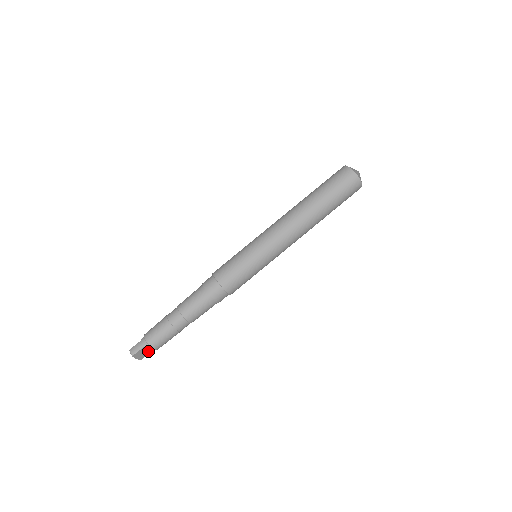
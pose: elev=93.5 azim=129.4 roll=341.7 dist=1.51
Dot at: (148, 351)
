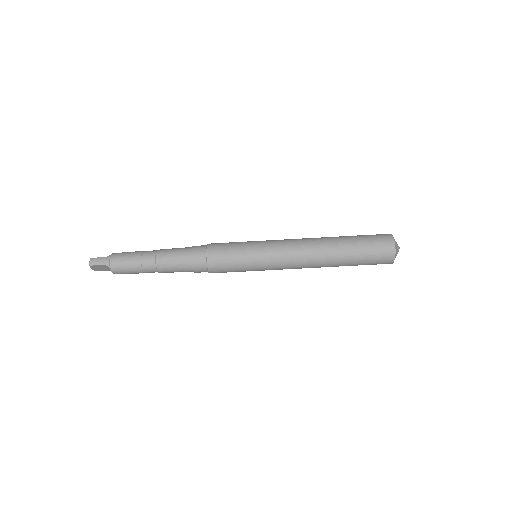
Dot at: (107, 269)
